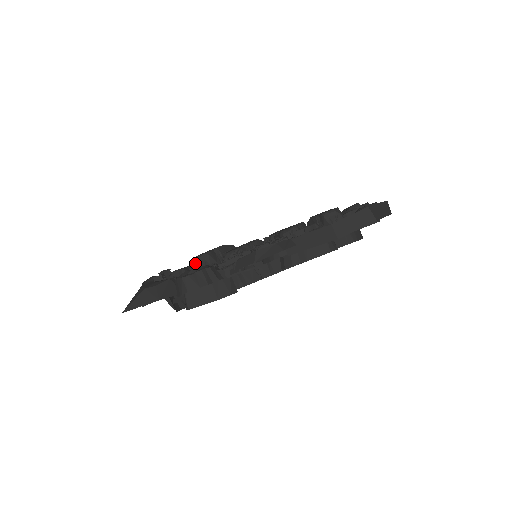
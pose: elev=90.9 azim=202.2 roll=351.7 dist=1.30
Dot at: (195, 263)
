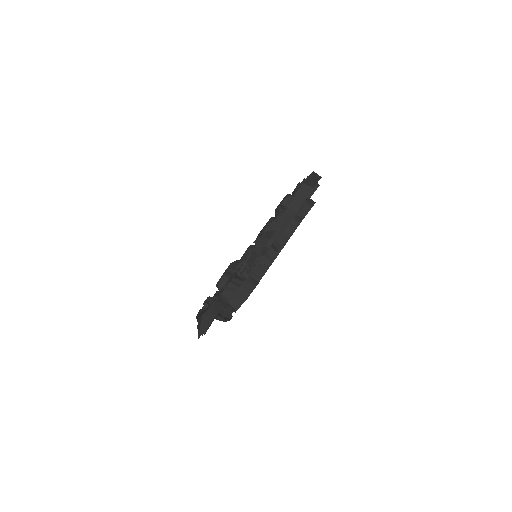
Dot at: (220, 286)
